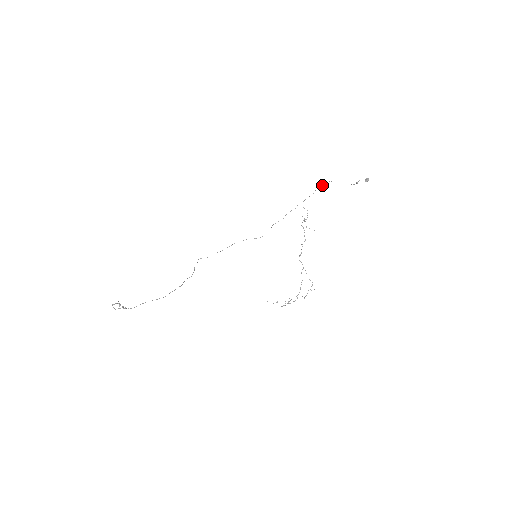
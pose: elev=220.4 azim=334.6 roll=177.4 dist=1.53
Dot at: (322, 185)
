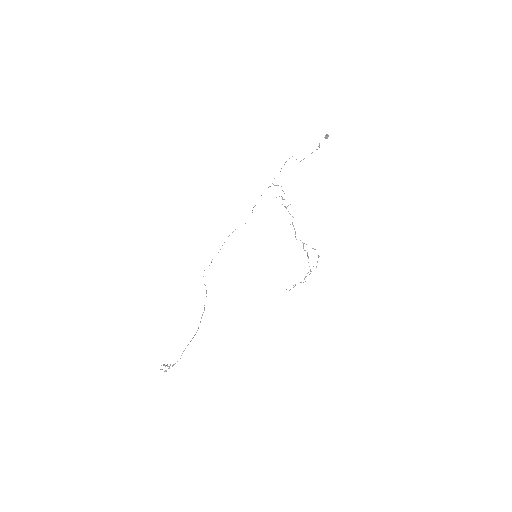
Dot at: (285, 162)
